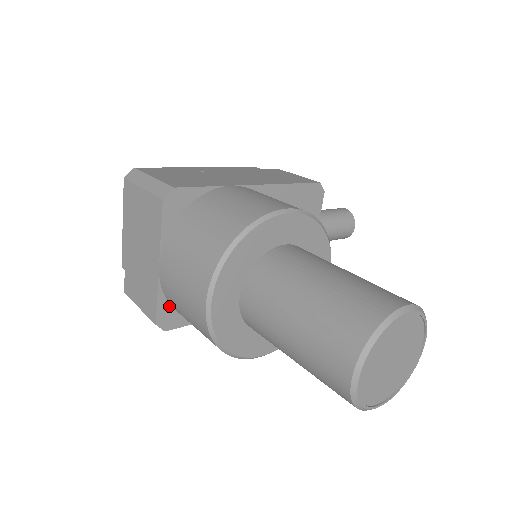
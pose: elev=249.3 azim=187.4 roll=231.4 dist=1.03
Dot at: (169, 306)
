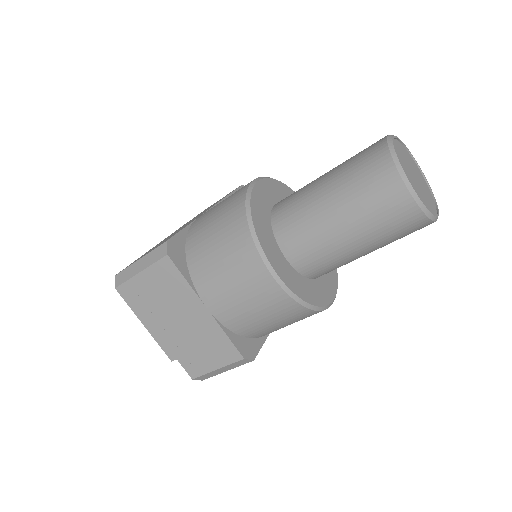
Dot at: (239, 337)
